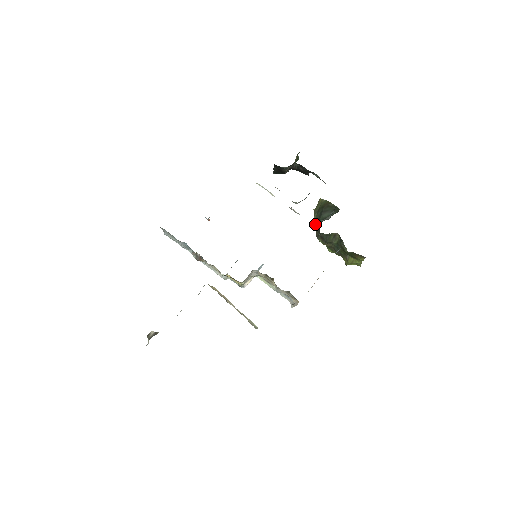
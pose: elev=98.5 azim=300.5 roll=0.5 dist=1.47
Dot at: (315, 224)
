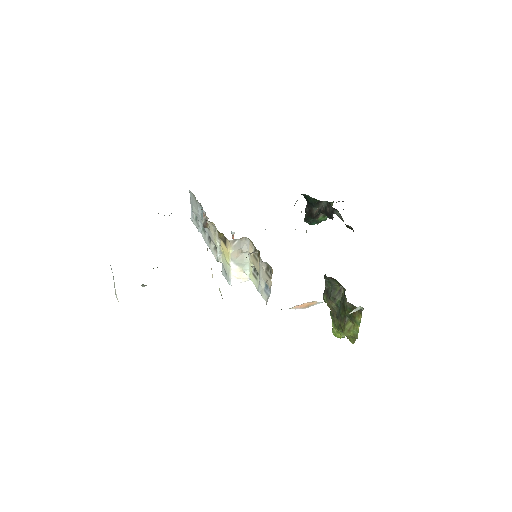
Dot at: occluded
